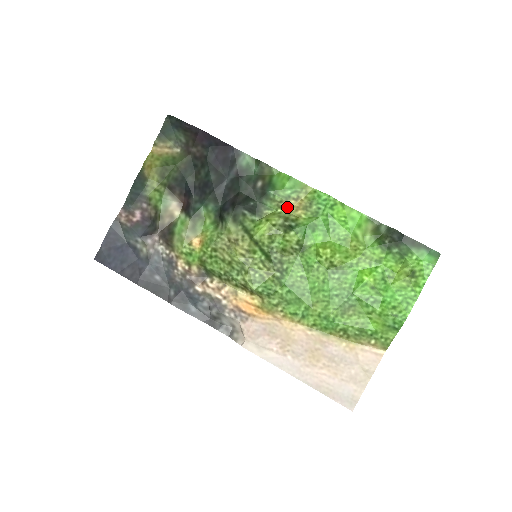
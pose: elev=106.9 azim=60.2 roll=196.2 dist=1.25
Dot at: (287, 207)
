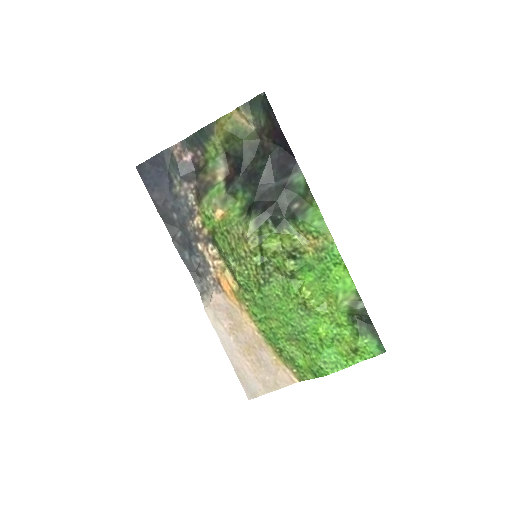
Dot at: (304, 238)
